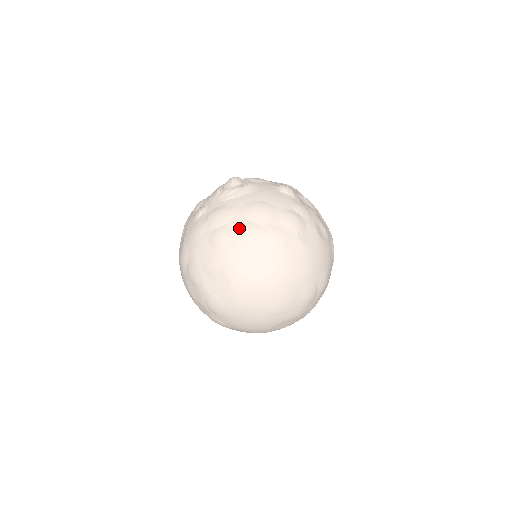
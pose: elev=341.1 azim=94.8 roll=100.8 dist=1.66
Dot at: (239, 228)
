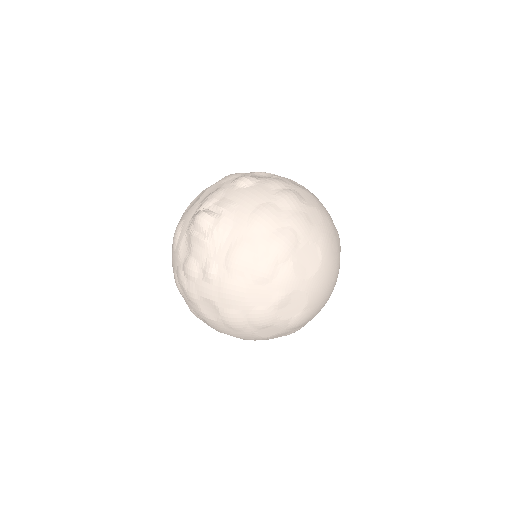
Dot at: (272, 247)
